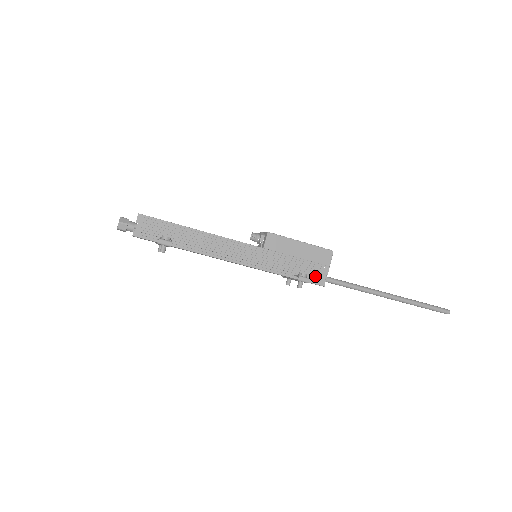
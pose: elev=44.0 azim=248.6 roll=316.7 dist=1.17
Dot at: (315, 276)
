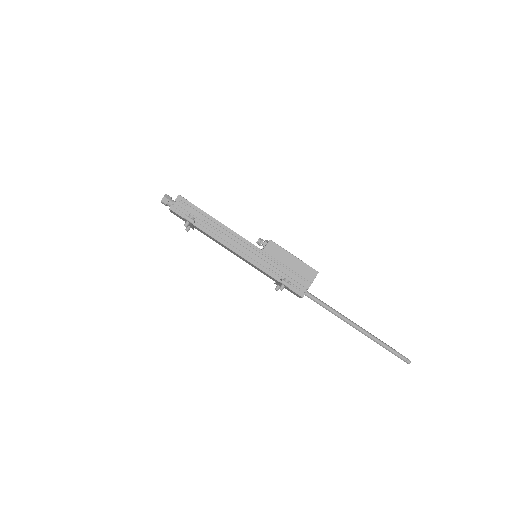
Dot at: (297, 286)
